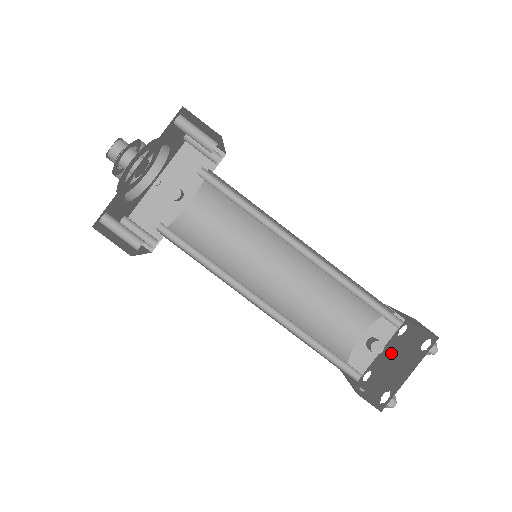
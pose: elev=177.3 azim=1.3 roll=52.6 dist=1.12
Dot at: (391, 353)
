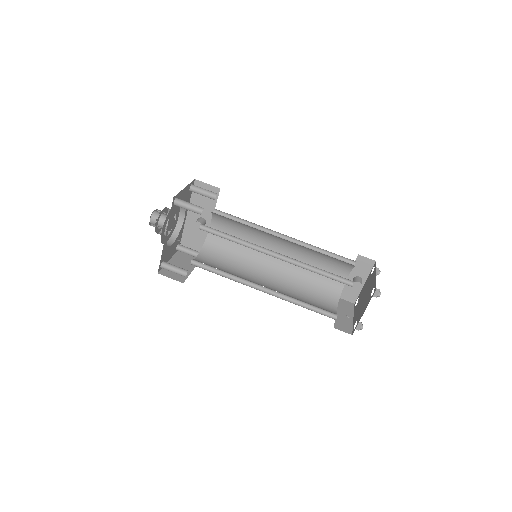
Dot at: (365, 289)
